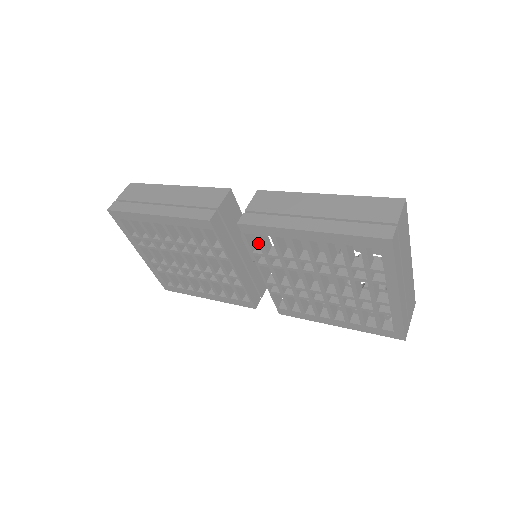
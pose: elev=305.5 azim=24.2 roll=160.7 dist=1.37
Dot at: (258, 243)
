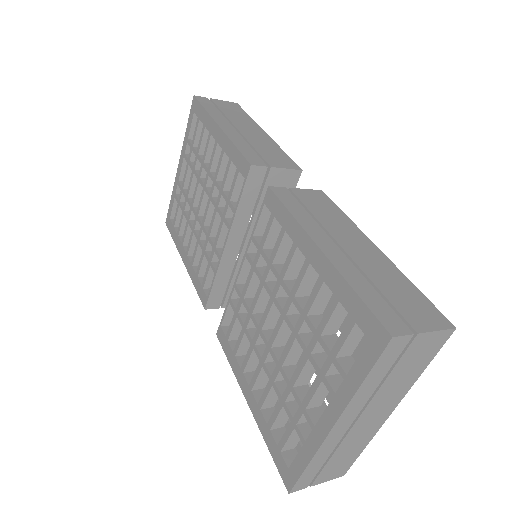
Dot at: (266, 227)
